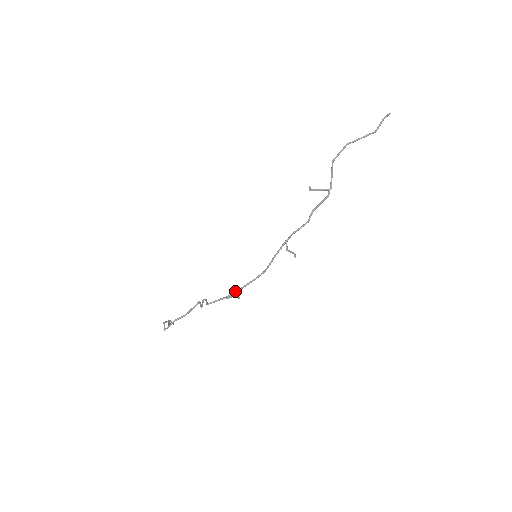
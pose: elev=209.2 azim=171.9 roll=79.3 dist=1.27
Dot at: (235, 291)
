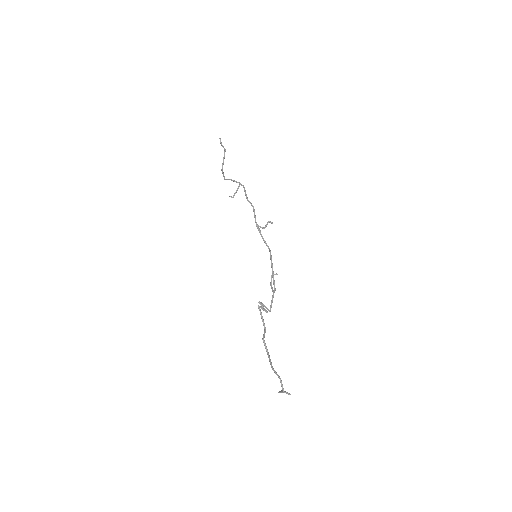
Dot at: (273, 283)
